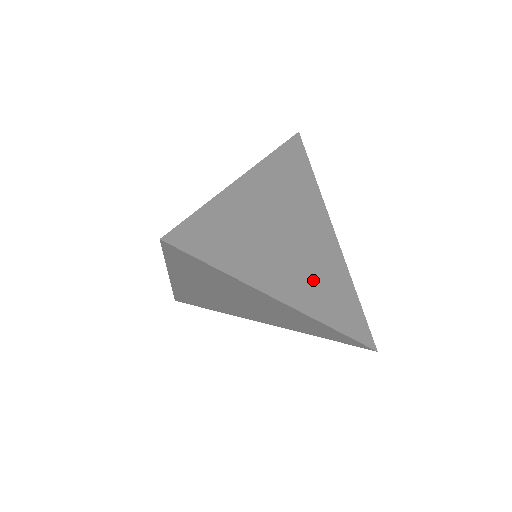
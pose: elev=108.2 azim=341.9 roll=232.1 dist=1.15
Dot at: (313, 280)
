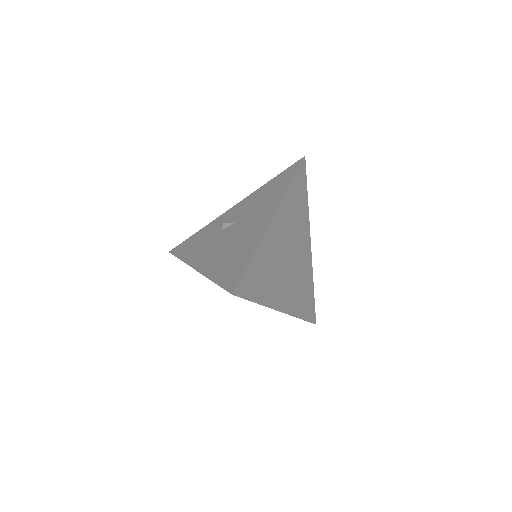
Dot at: (295, 287)
